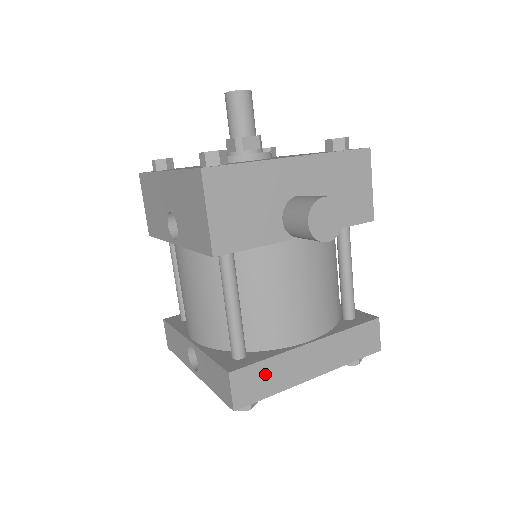
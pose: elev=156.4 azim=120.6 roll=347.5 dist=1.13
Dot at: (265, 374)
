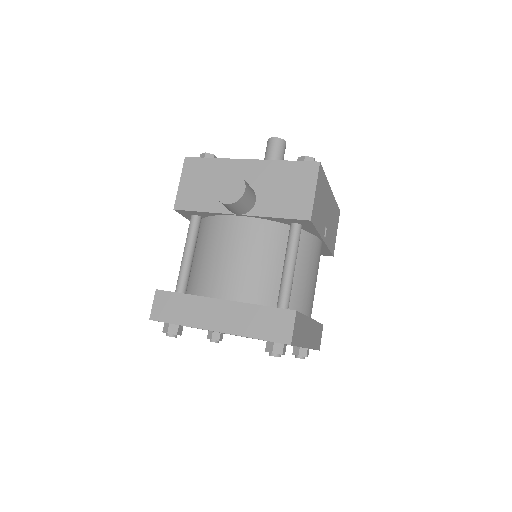
Dot at: (179, 305)
